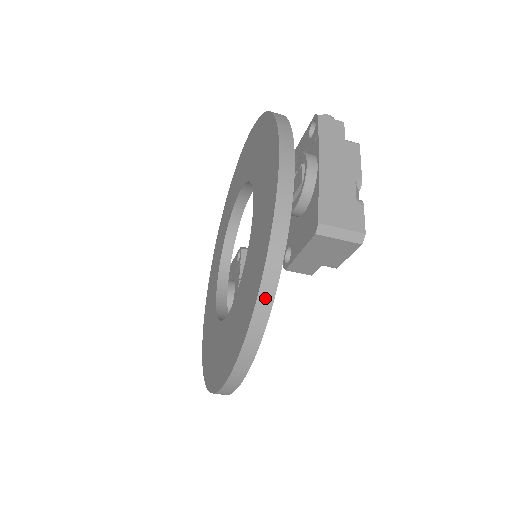
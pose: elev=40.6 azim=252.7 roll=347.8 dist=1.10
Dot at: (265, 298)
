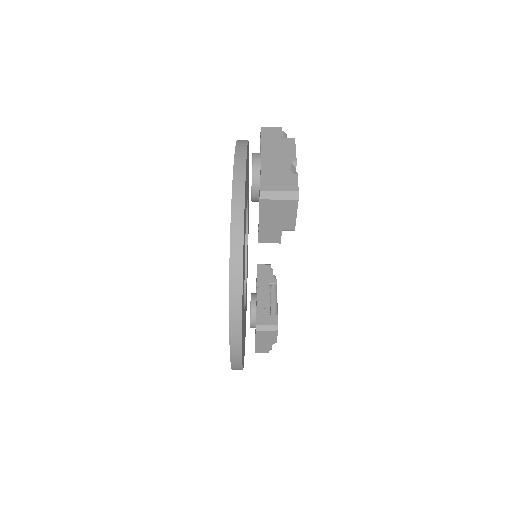
Dot at: (236, 257)
